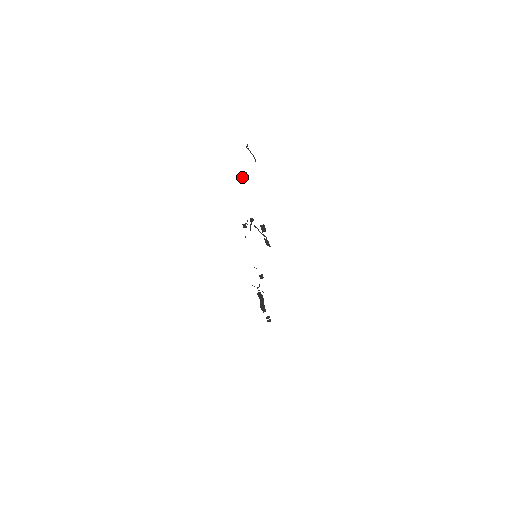
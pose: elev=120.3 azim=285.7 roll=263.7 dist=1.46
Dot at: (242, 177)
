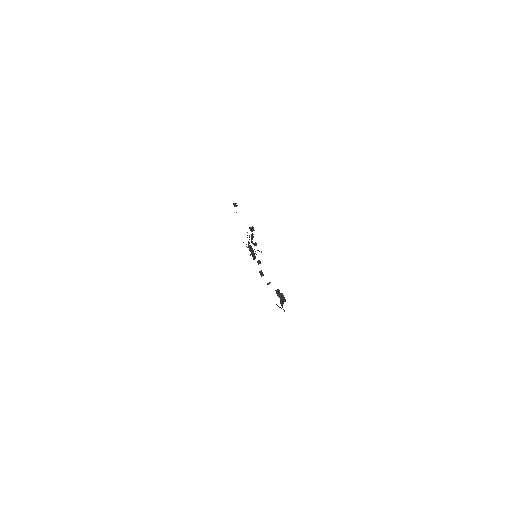
Dot at: occluded
